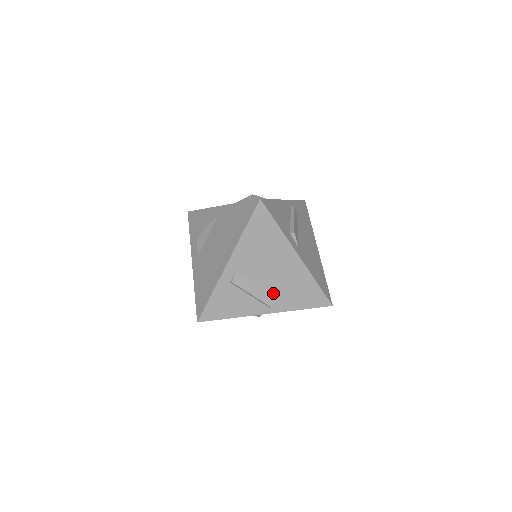
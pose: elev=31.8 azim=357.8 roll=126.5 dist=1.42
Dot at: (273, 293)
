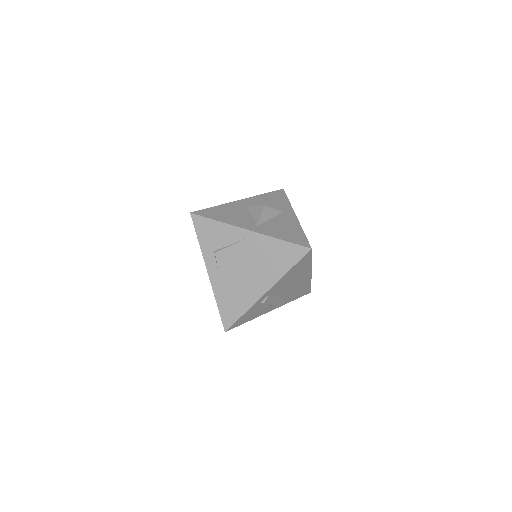
Dot at: (283, 298)
